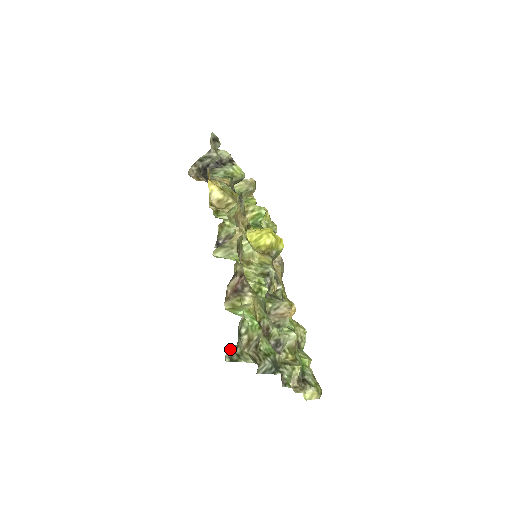
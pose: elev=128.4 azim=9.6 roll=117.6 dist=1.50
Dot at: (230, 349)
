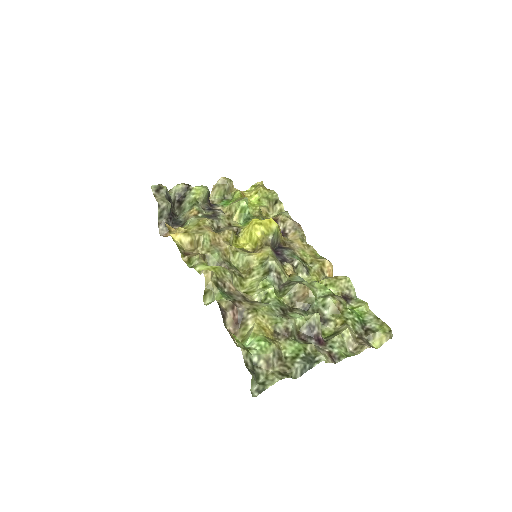
Dot at: occluded
